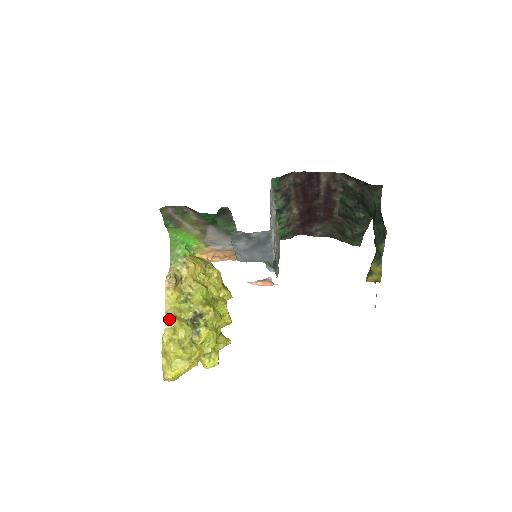
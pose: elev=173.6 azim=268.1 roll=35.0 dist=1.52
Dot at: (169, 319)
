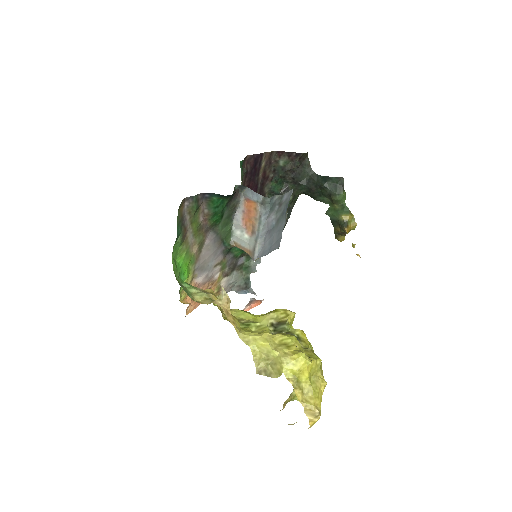
Dot at: (266, 339)
